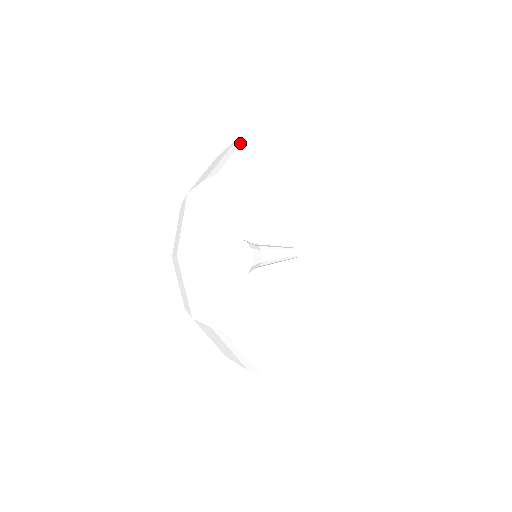
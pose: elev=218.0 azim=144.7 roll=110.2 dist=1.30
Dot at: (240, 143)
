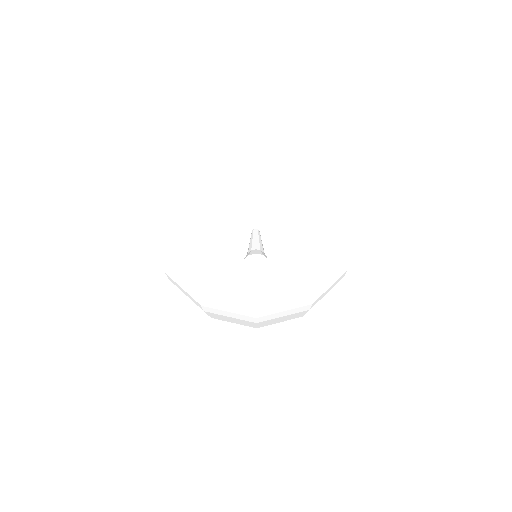
Dot at: occluded
